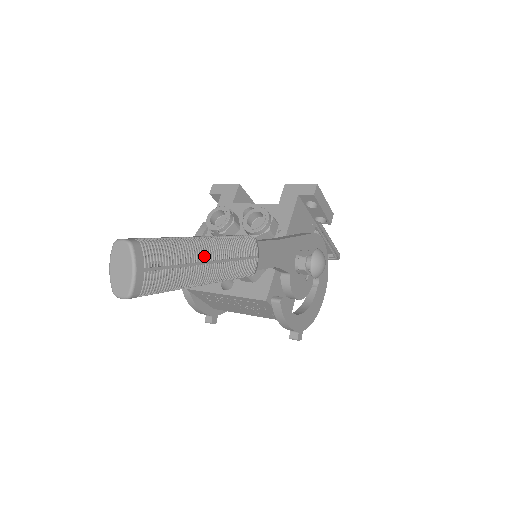
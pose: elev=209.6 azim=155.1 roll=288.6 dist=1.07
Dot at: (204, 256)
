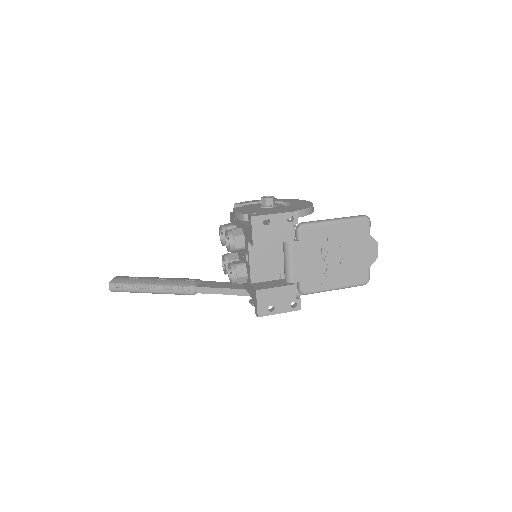
Dot at: occluded
